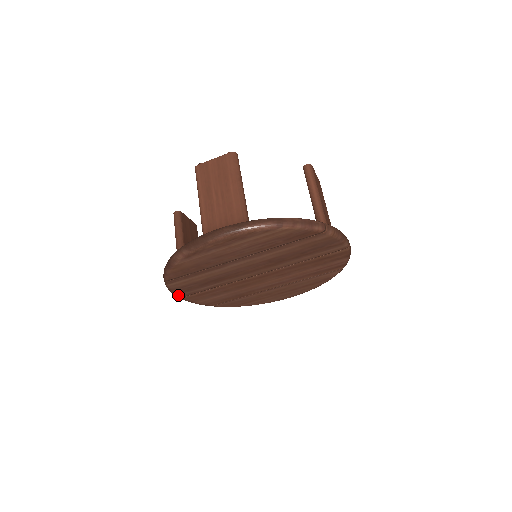
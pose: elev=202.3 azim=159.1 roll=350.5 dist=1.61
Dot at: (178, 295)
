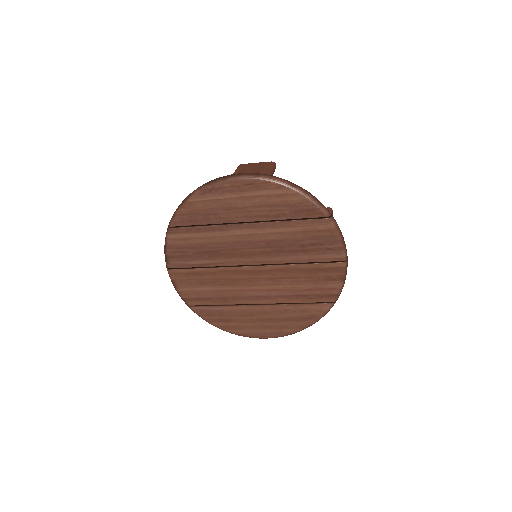
Dot at: (169, 262)
